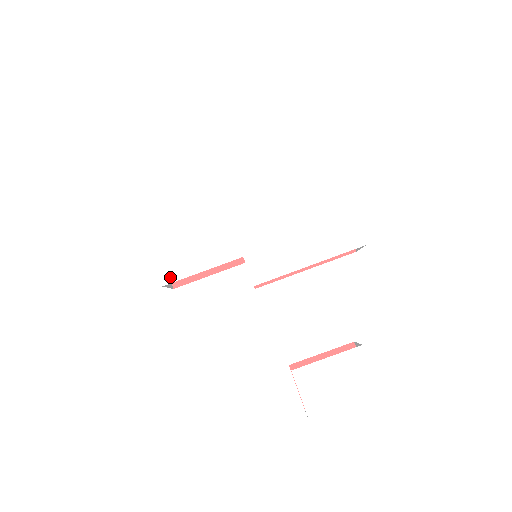
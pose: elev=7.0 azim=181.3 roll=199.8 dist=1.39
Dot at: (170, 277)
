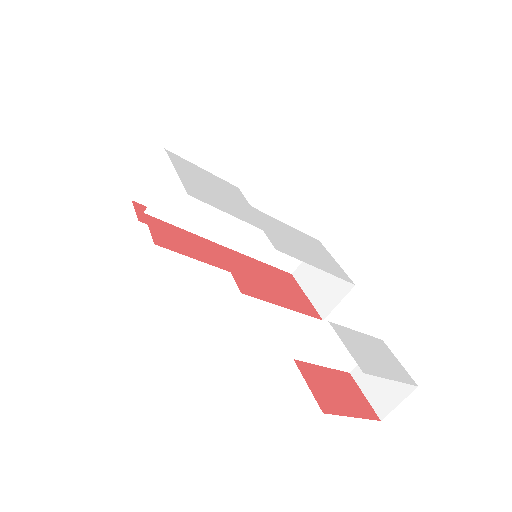
Dot at: (196, 196)
